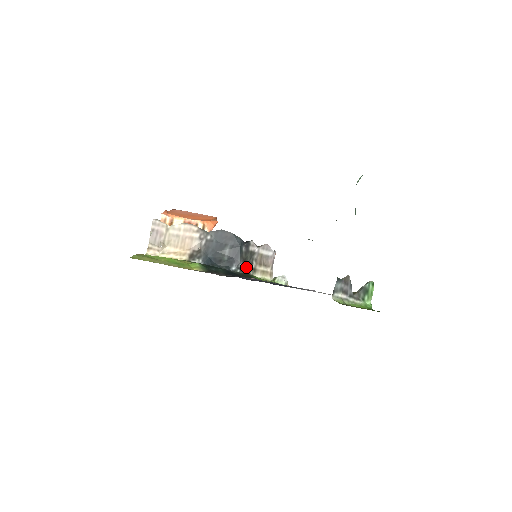
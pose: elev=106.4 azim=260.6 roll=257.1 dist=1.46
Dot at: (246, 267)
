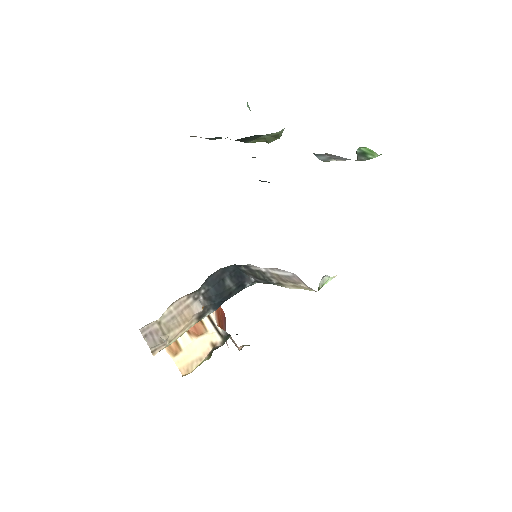
Dot at: (264, 282)
